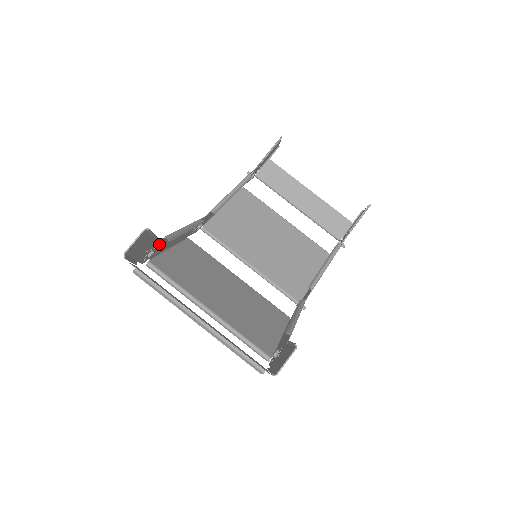
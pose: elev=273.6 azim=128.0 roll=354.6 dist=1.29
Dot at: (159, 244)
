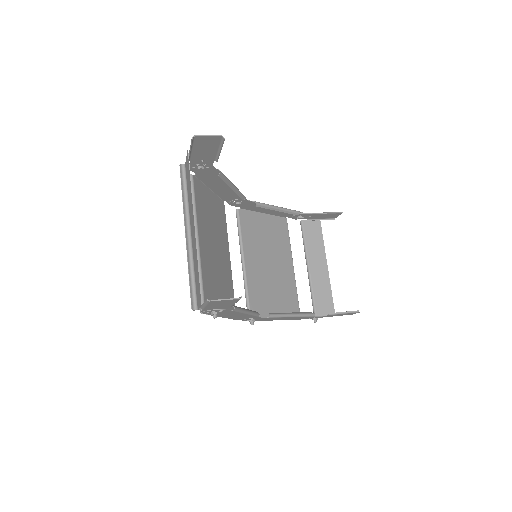
Dot at: (211, 170)
